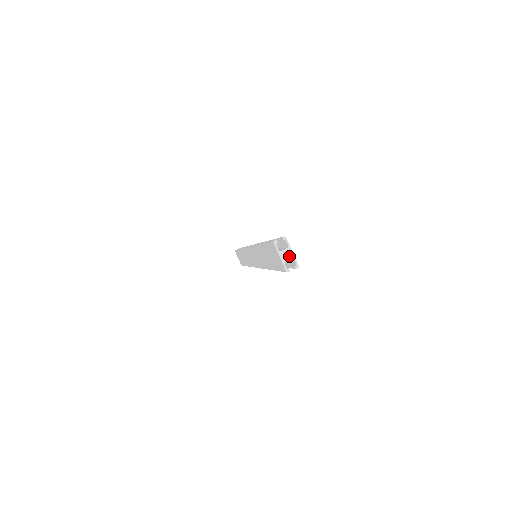
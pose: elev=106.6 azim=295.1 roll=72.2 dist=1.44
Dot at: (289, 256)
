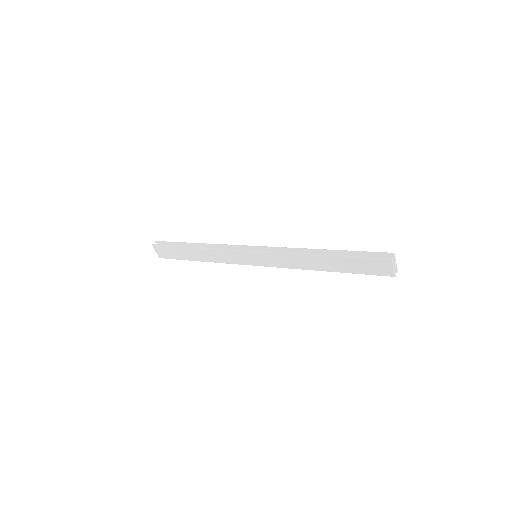
Dot at: (395, 265)
